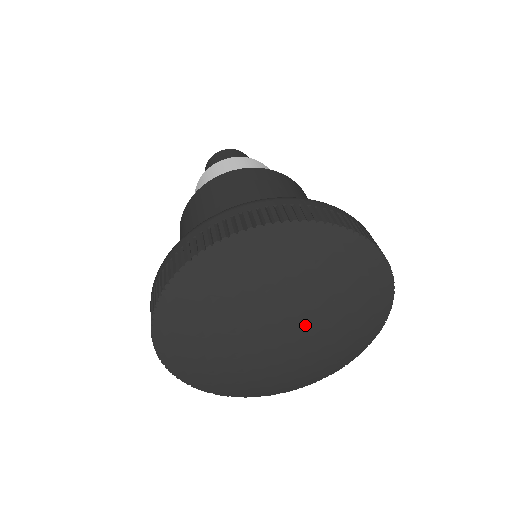
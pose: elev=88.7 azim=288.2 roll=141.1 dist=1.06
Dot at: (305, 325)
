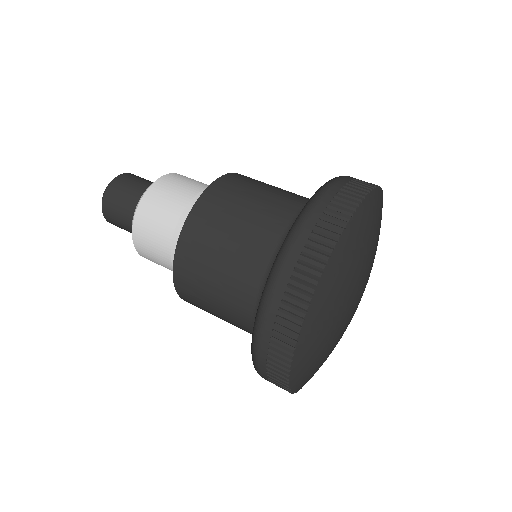
Dot at: (363, 282)
